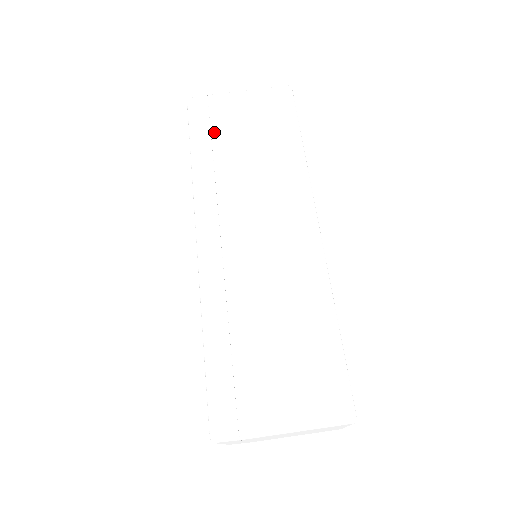
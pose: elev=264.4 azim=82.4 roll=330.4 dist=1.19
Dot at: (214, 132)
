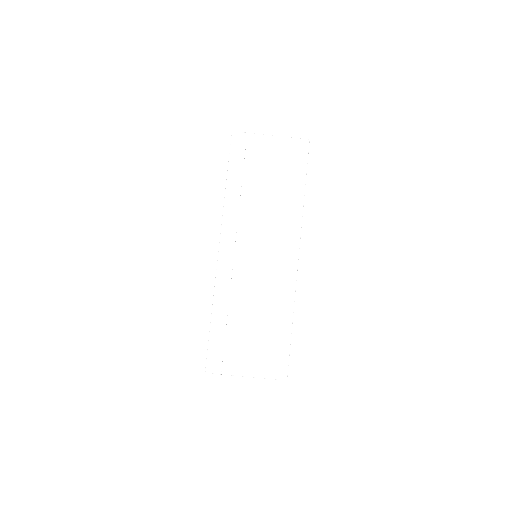
Dot at: (246, 168)
